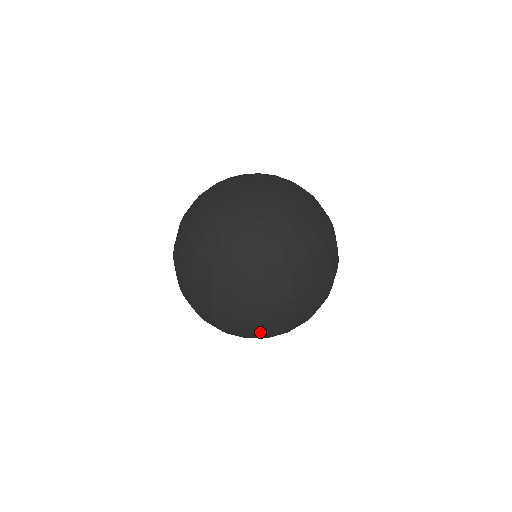
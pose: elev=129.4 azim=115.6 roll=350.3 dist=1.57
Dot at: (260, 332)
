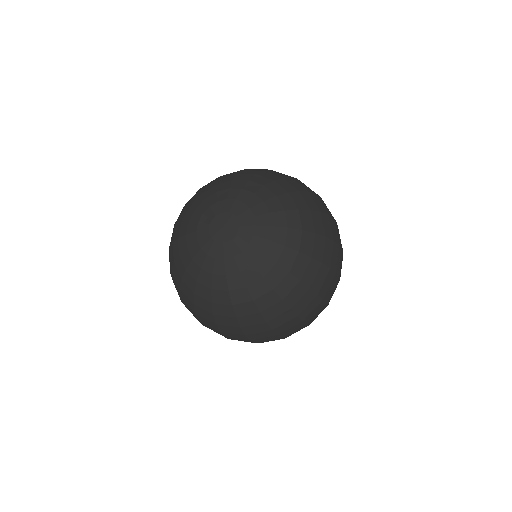
Dot at: occluded
